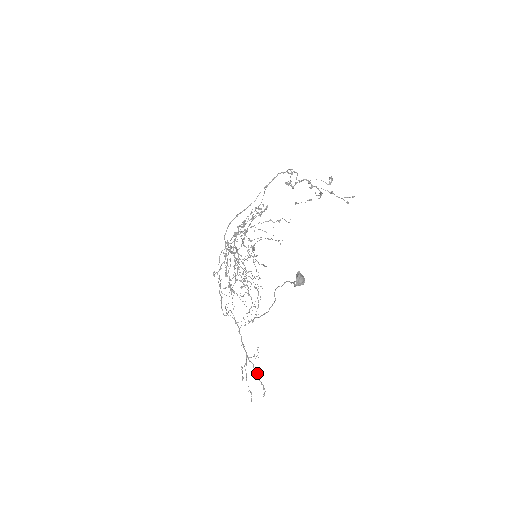
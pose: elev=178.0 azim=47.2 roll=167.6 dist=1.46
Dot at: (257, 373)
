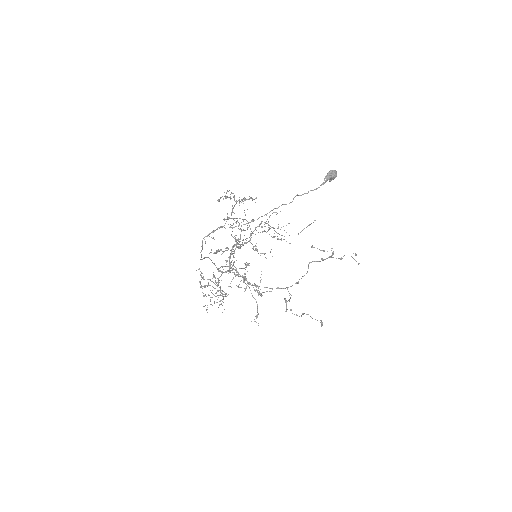
Dot at: occluded
